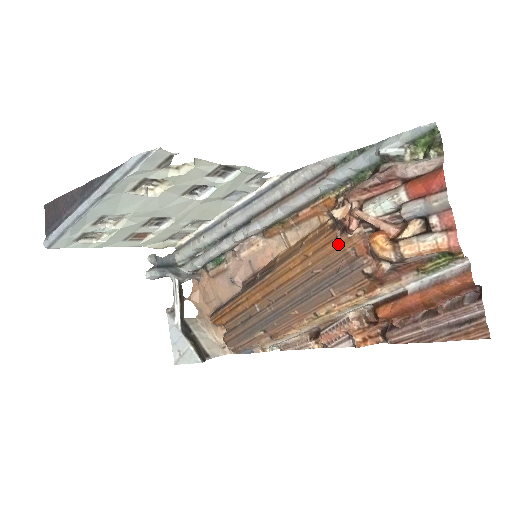
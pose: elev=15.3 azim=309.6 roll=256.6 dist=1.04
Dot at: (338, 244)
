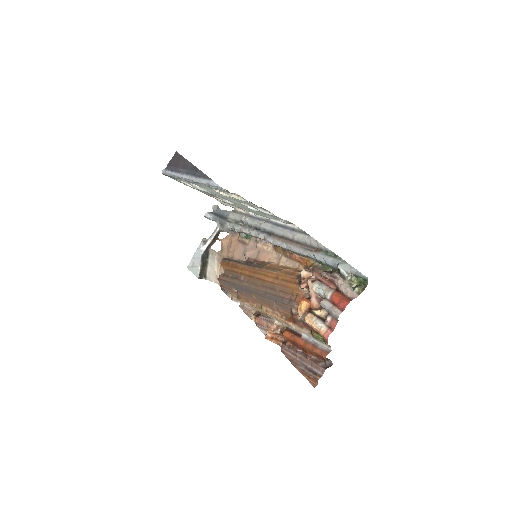
Dot at: (293, 287)
